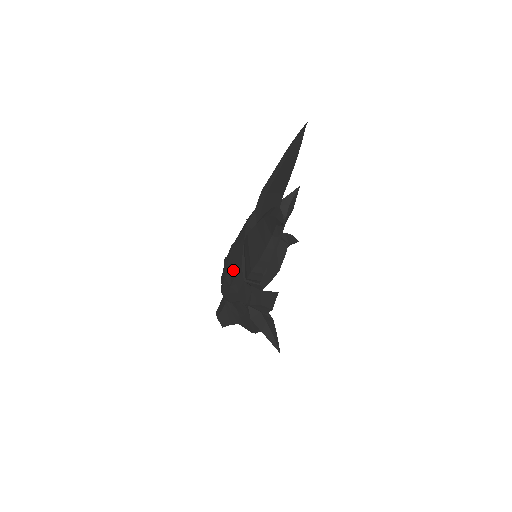
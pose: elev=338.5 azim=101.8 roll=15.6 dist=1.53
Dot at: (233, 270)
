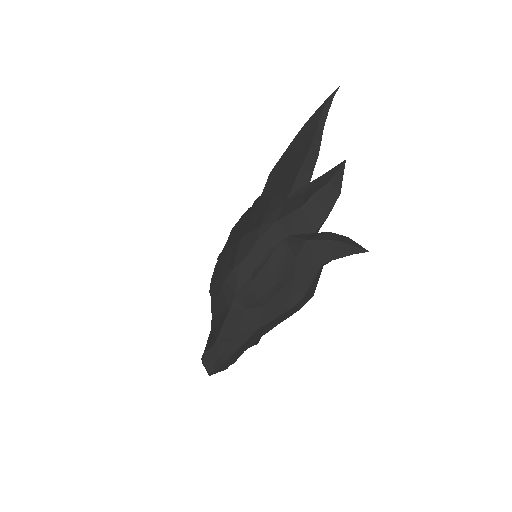
Dot at: (256, 217)
